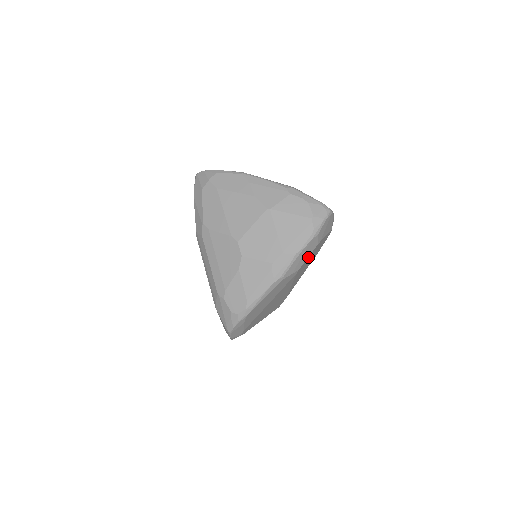
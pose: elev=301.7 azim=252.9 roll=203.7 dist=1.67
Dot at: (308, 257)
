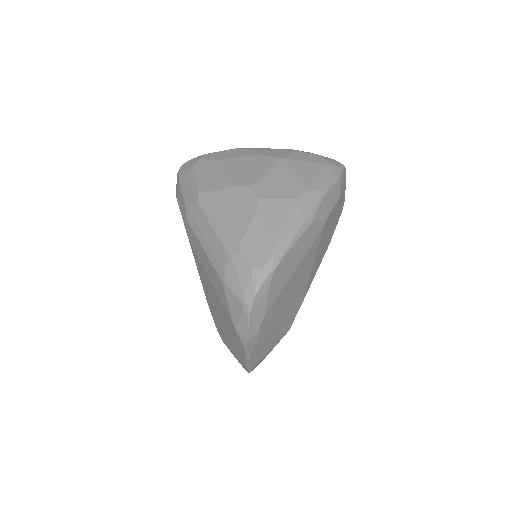
Dot at: (332, 210)
